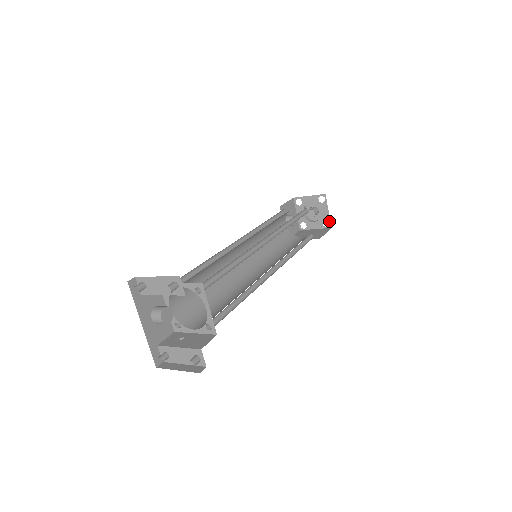
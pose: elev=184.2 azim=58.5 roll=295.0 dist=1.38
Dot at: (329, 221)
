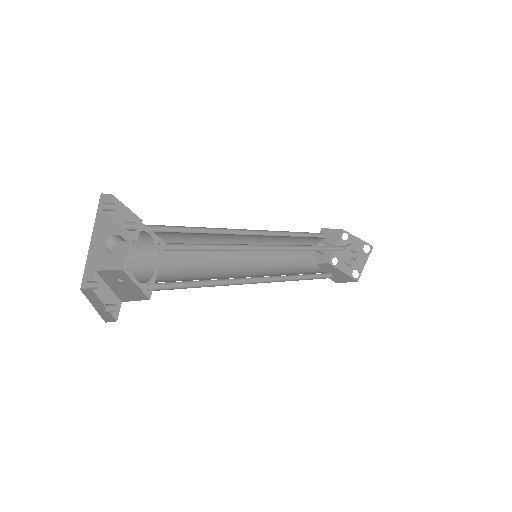
Dot at: (360, 274)
